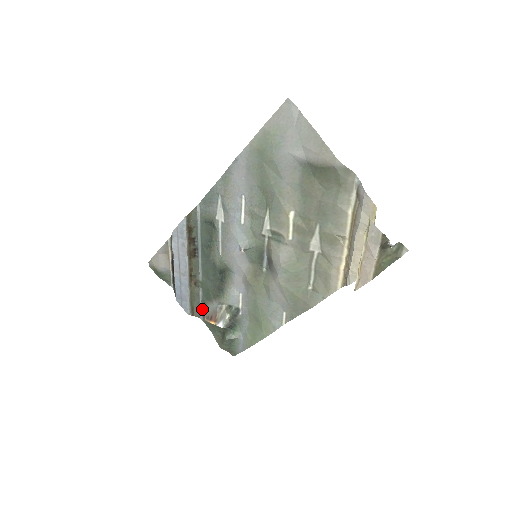
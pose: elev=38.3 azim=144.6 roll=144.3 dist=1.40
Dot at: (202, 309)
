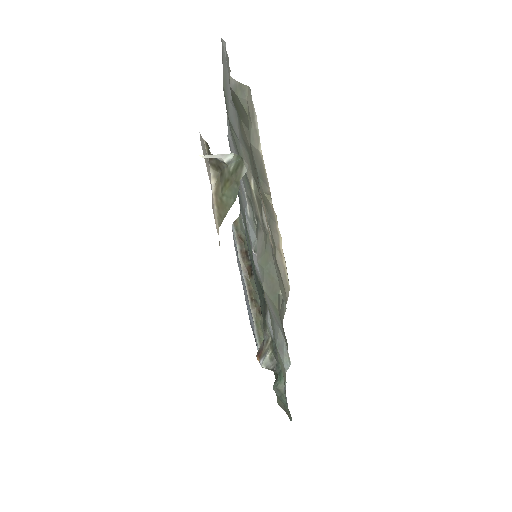
Dot at: occluded
